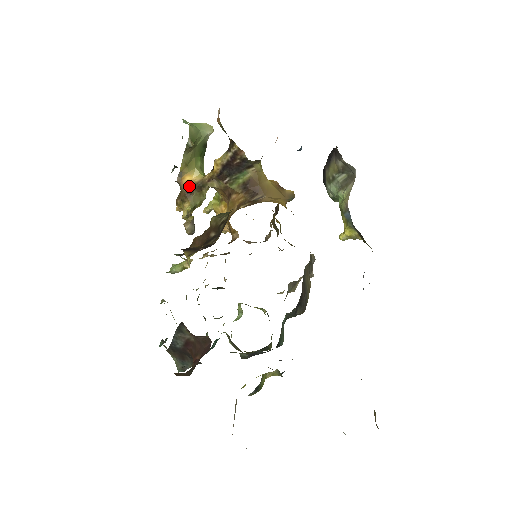
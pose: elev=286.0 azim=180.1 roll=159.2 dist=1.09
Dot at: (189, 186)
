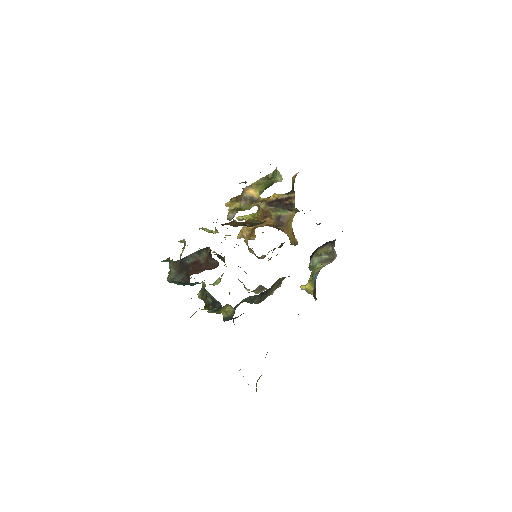
Dot at: (248, 196)
